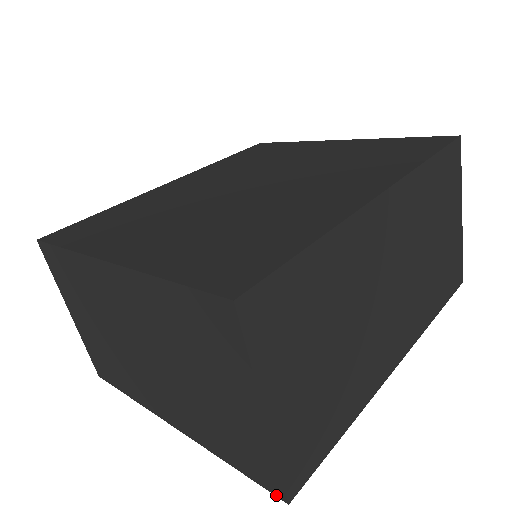
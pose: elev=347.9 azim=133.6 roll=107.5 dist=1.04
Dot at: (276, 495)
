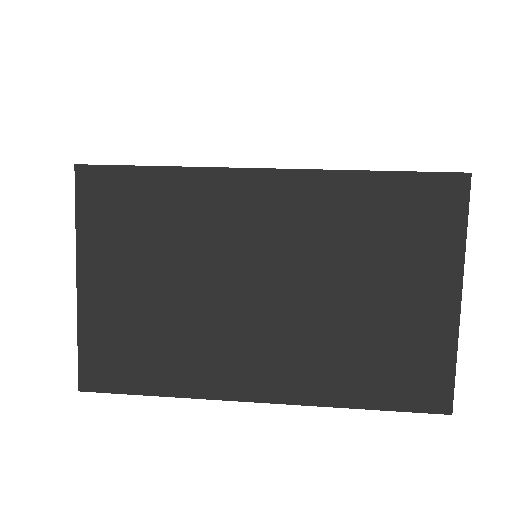
Dot at: (436, 412)
